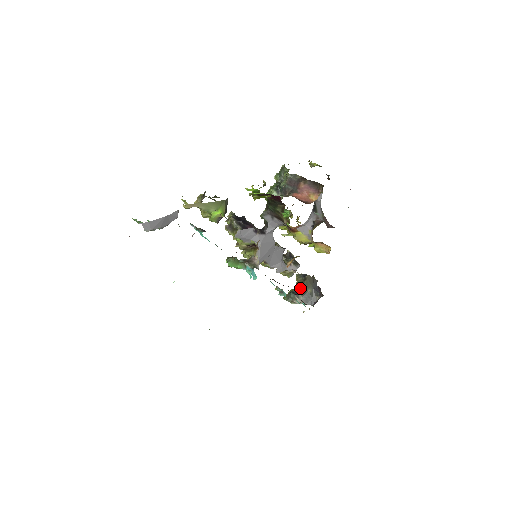
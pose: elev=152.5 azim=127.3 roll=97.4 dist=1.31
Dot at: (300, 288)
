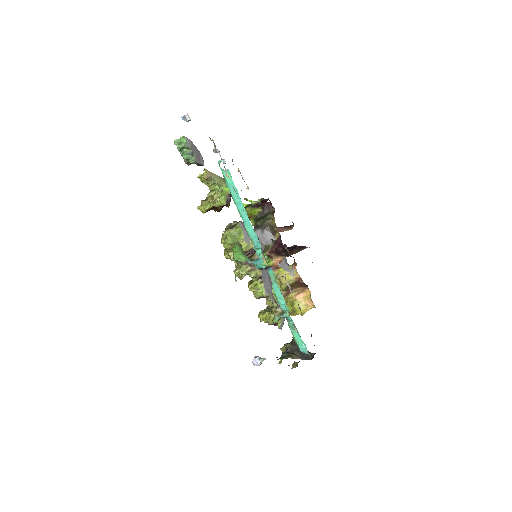
Dot at: (292, 345)
